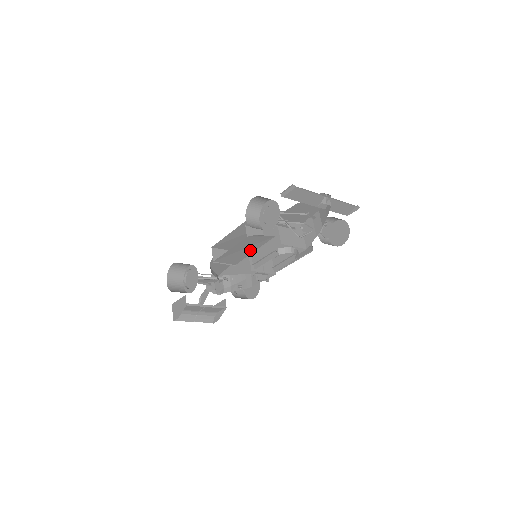
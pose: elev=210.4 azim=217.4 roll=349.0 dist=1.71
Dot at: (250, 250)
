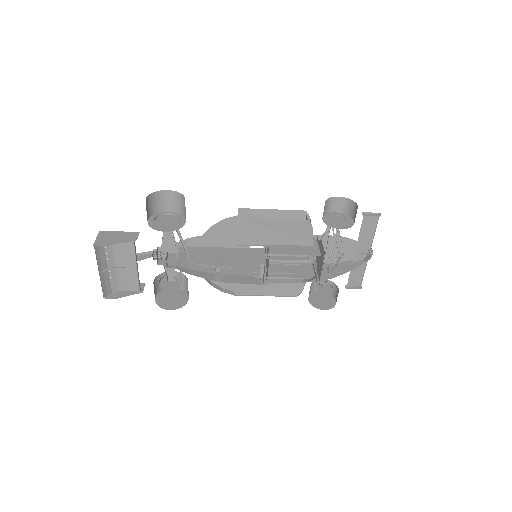
Dot at: (276, 240)
